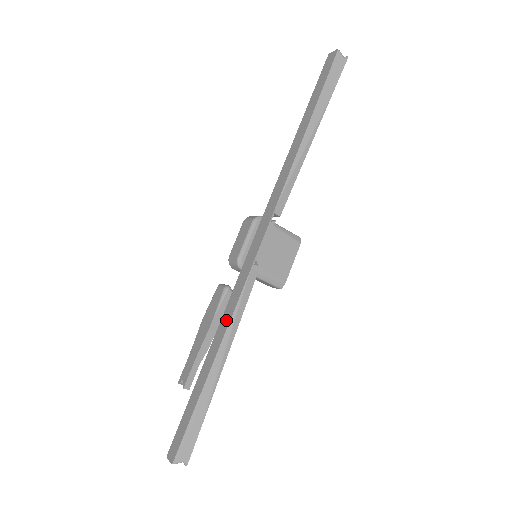
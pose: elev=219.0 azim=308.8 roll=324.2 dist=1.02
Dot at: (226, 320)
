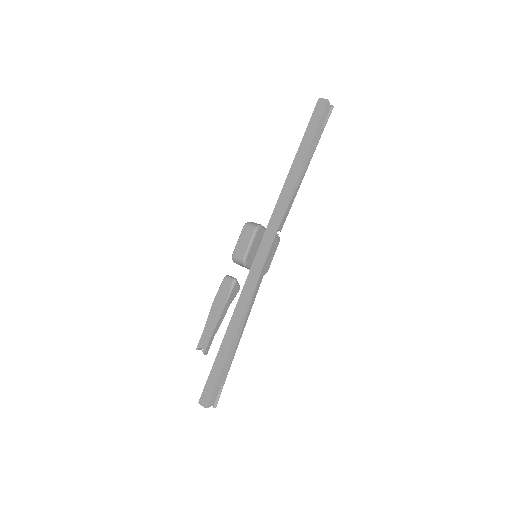
Dot at: (242, 308)
